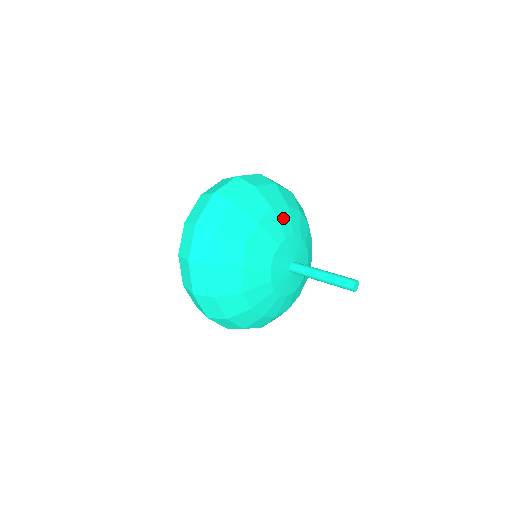
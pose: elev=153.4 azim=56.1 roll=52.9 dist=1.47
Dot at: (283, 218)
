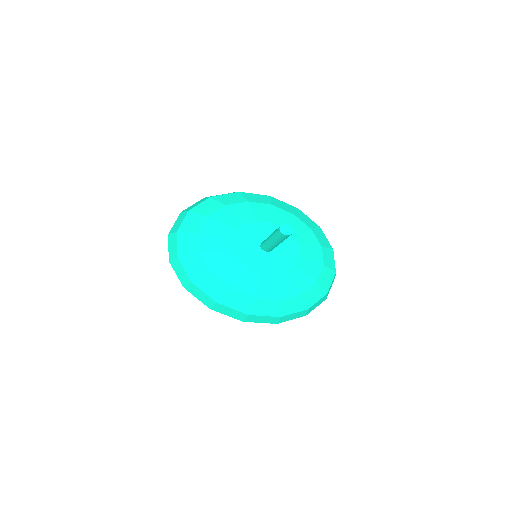
Dot at: (240, 210)
